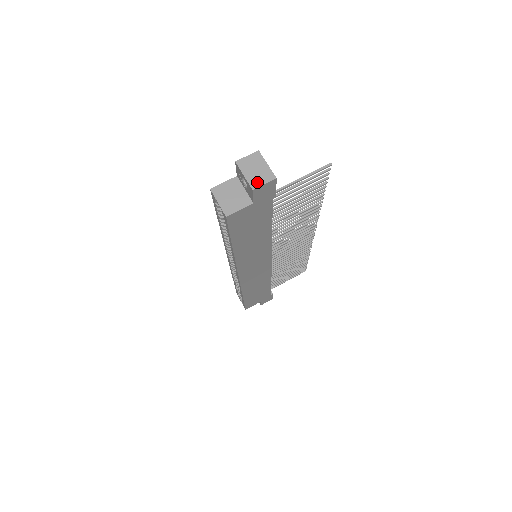
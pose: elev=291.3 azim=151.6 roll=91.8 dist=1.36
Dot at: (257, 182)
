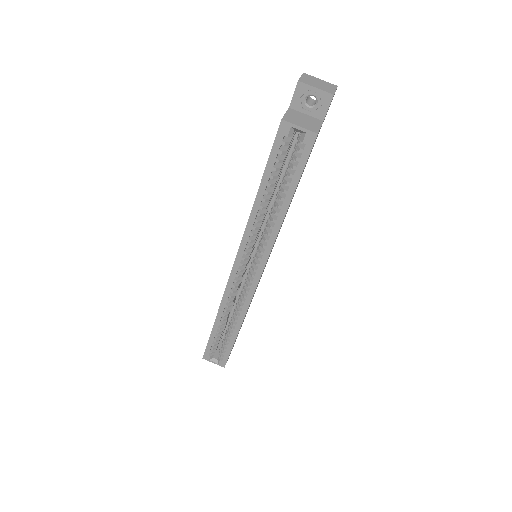
Dot at: (330, 90)
